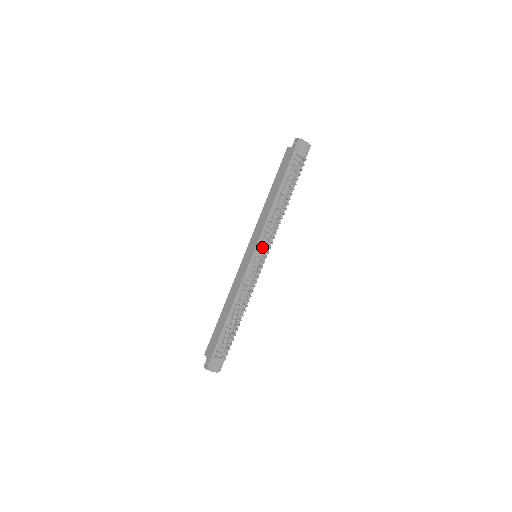
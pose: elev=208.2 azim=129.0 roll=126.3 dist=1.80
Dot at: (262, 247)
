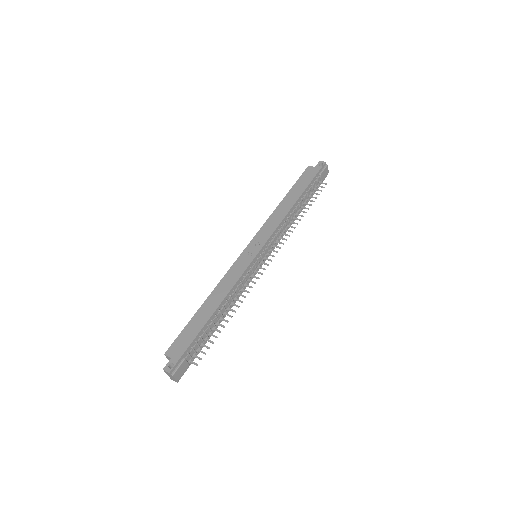
Dot at: (268, 248)
